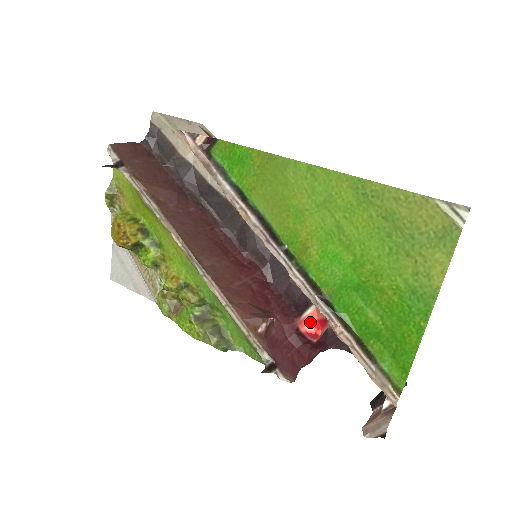
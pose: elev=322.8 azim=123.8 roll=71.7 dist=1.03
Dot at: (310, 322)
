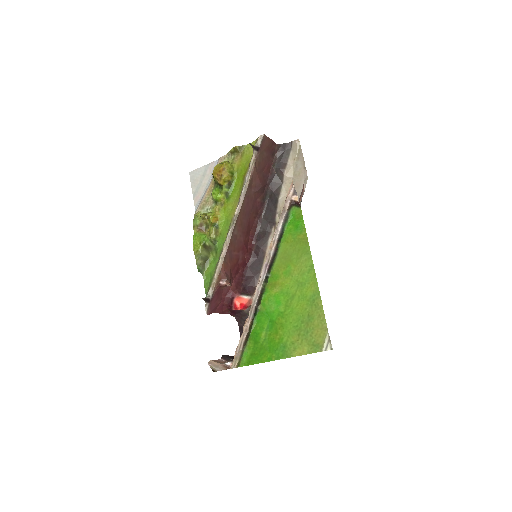
Dot at: (241, 302)
